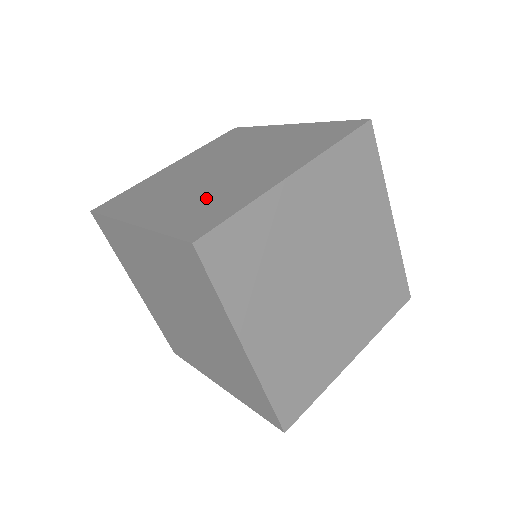
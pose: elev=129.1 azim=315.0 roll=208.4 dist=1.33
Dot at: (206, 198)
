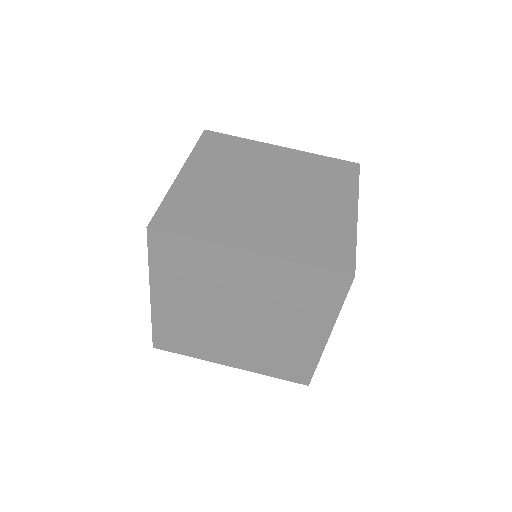
Dot at: (214, 205)
